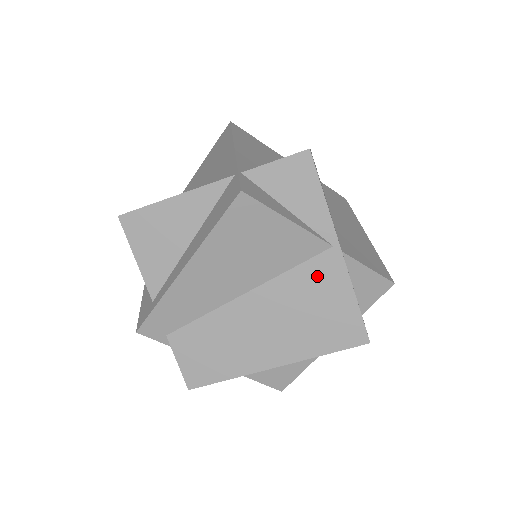
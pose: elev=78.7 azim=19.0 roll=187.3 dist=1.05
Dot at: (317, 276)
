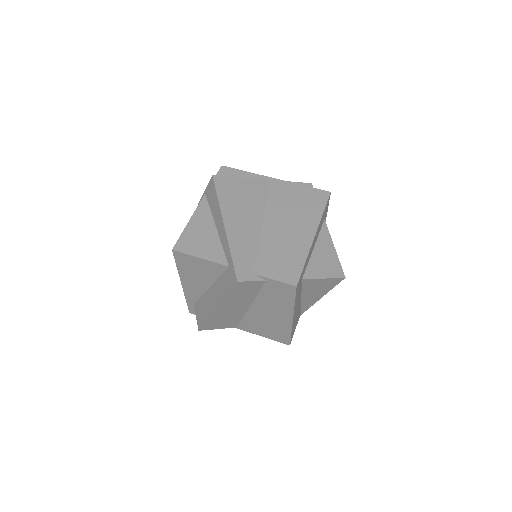
Dot at: (279, 192)
